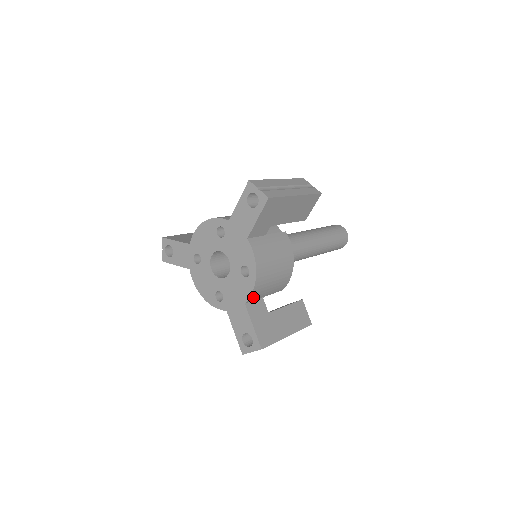
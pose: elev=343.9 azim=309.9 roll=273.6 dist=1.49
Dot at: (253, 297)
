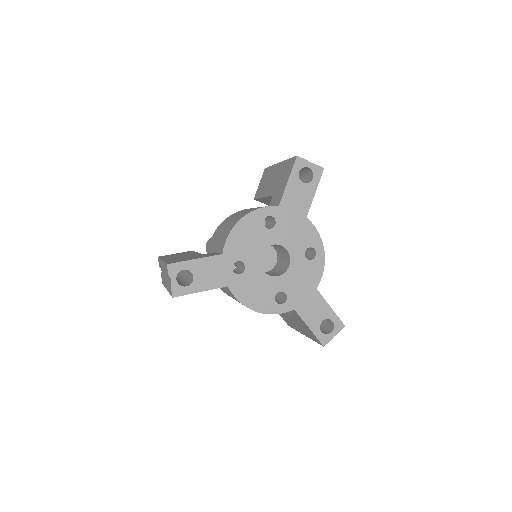
Dot at: occluded
